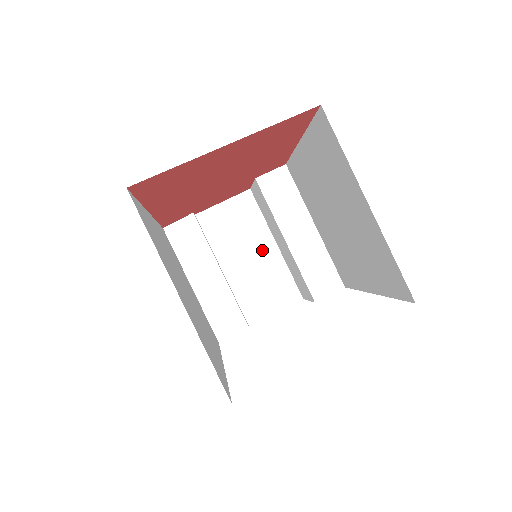
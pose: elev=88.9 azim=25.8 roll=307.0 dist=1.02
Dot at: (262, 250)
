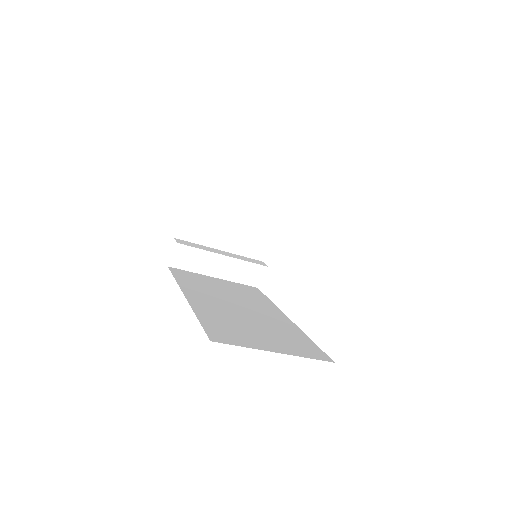
Dot at: (231, 217)
